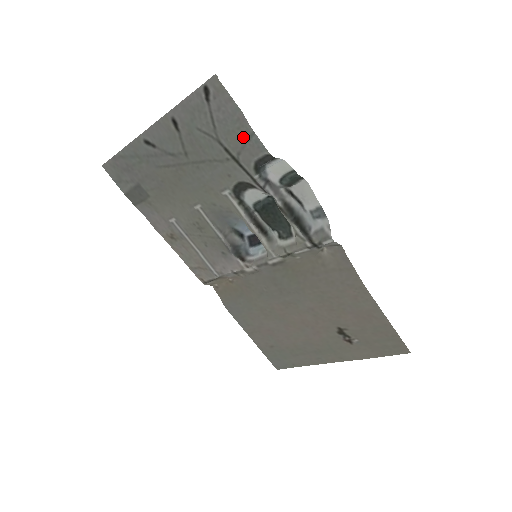
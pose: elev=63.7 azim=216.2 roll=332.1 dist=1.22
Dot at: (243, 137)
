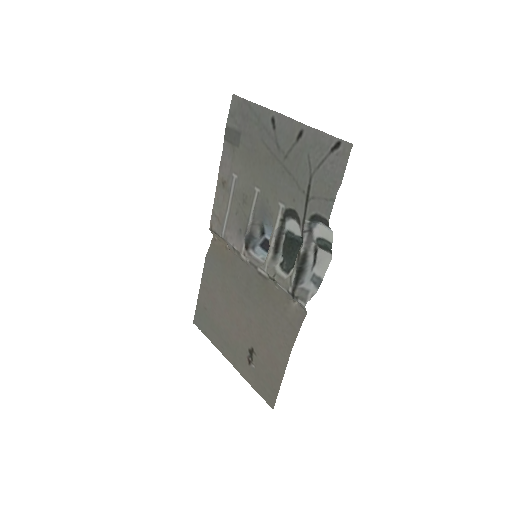
Dot at: (326, 194)
